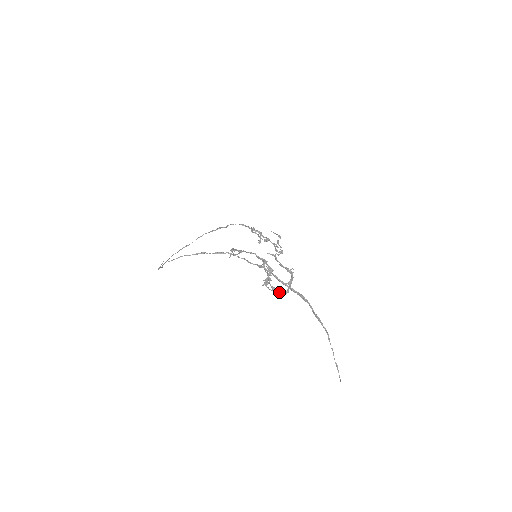
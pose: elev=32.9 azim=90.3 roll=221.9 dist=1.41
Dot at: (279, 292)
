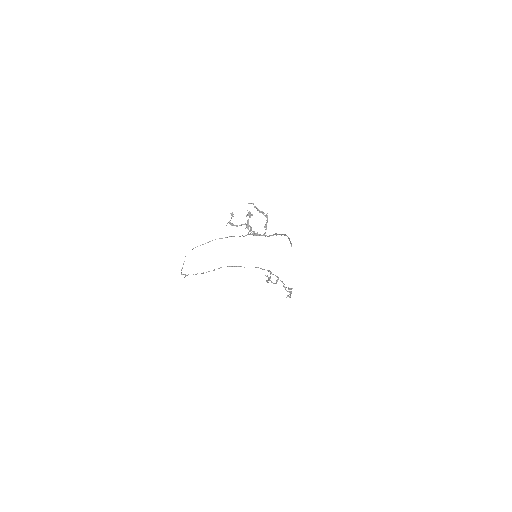
Dot at: (259, 235)
